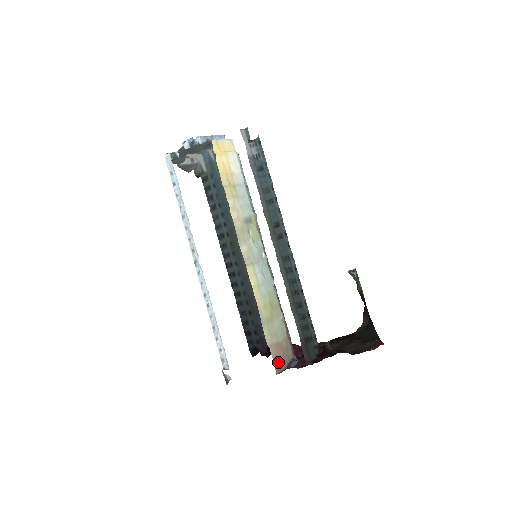
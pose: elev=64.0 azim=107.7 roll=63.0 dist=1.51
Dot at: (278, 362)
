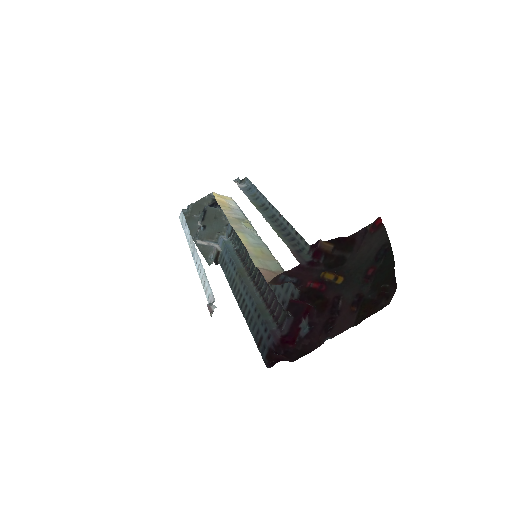
Dot at: (270, 278)
